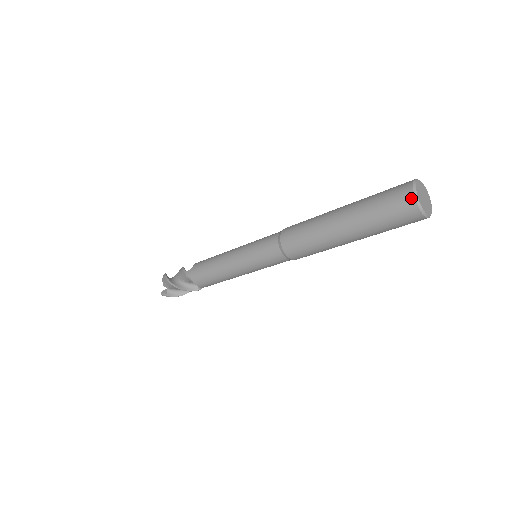
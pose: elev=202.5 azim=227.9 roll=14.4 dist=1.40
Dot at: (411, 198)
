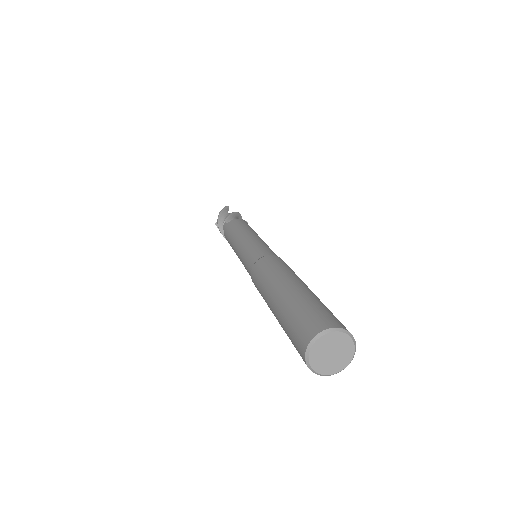
Dot at: (304, 349)
